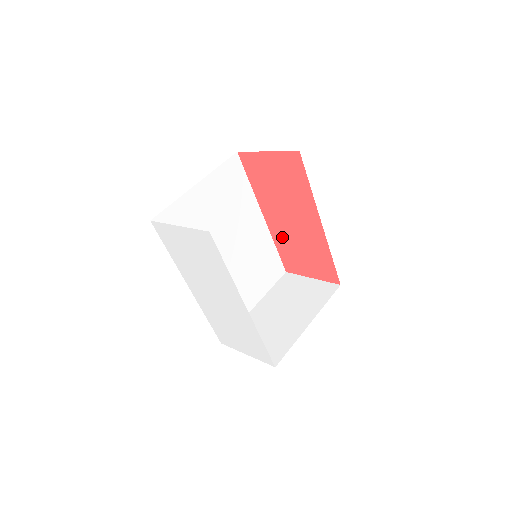
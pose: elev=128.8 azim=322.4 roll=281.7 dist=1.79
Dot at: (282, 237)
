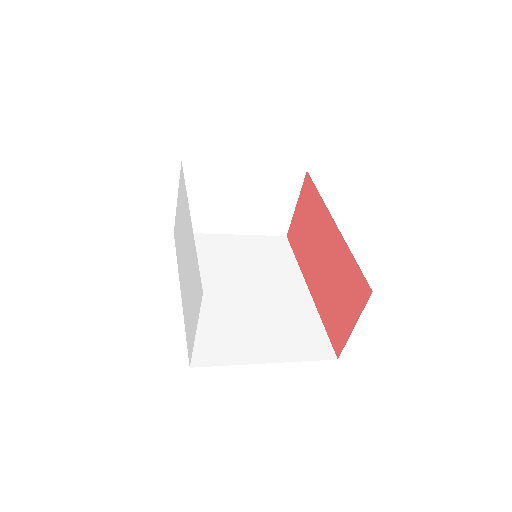
Dot at: (322, 296)
